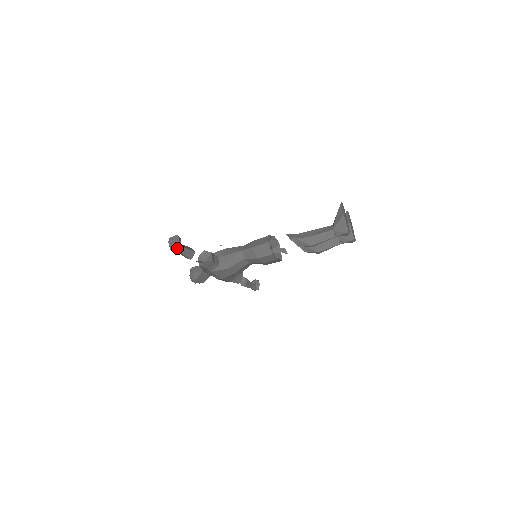
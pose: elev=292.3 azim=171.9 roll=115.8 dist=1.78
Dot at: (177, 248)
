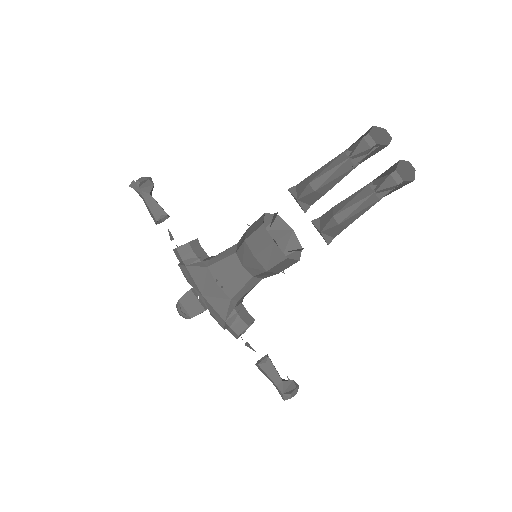
Dot at: (141, 189)
